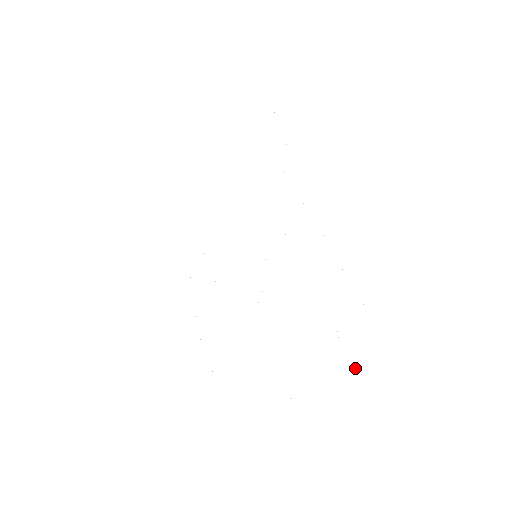
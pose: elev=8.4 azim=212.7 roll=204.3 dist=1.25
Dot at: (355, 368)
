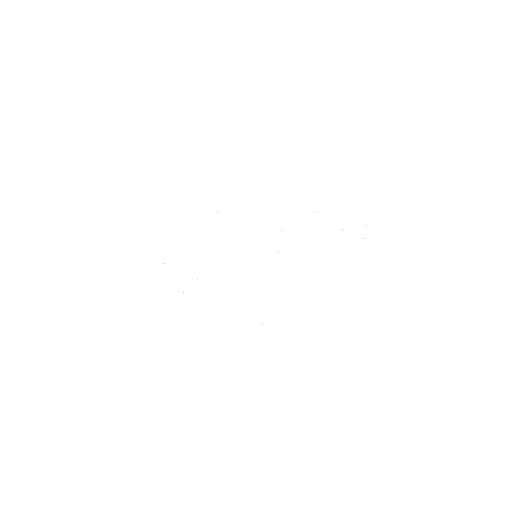
Dot at: occluded
